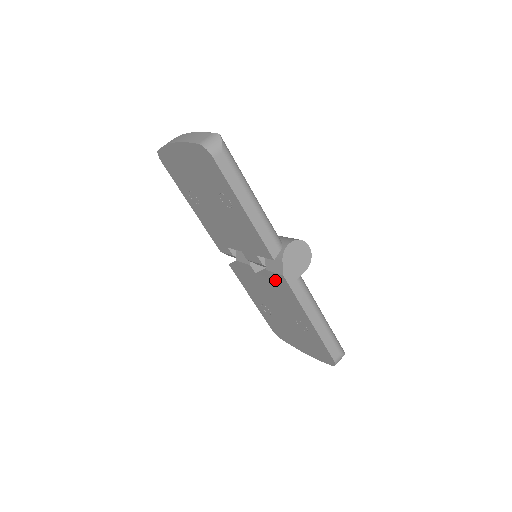
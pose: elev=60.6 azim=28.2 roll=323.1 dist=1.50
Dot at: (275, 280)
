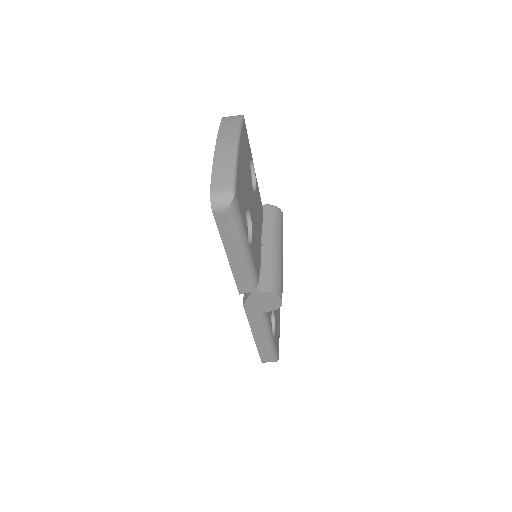
Dot at: occluded
